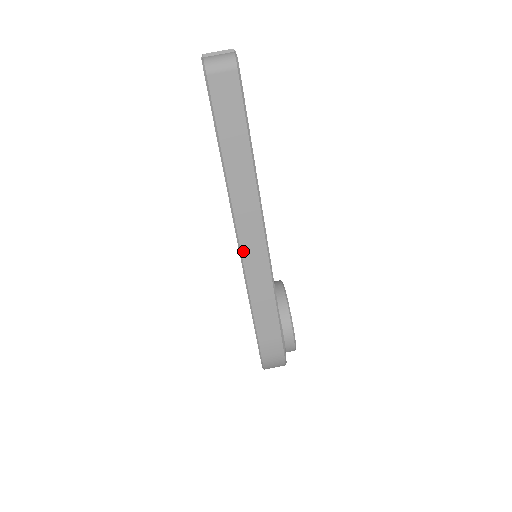
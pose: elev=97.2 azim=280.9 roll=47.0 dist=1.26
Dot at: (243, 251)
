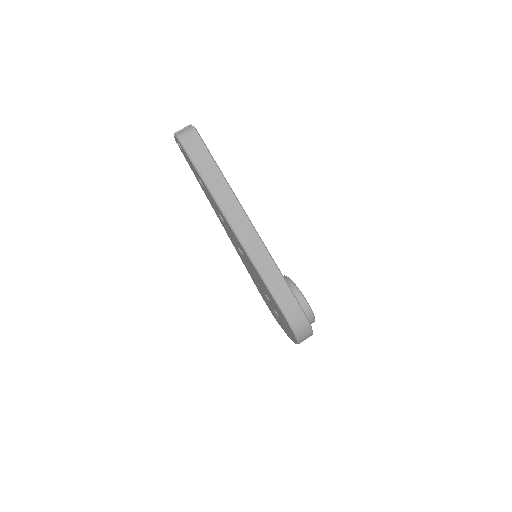
Dot at: (243, 243)
